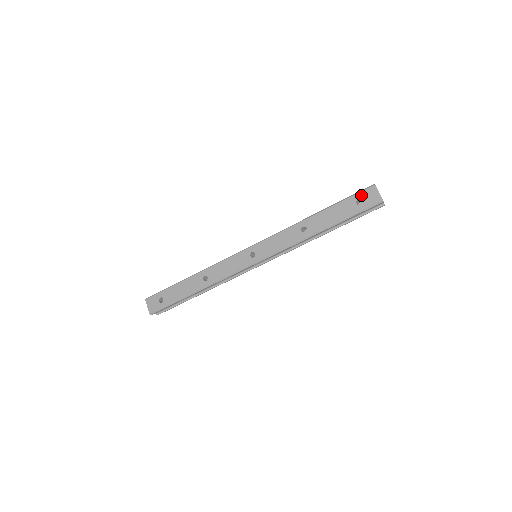
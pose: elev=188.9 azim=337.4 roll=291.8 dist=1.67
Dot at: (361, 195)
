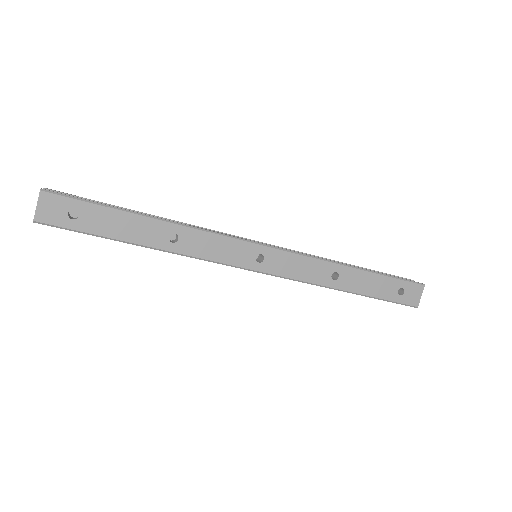
Dot at: (408, 286)
